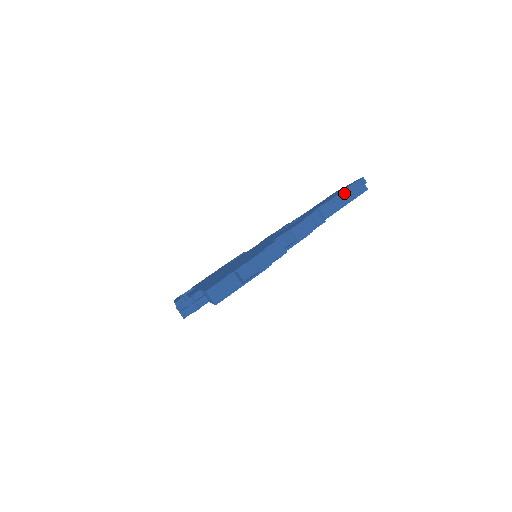
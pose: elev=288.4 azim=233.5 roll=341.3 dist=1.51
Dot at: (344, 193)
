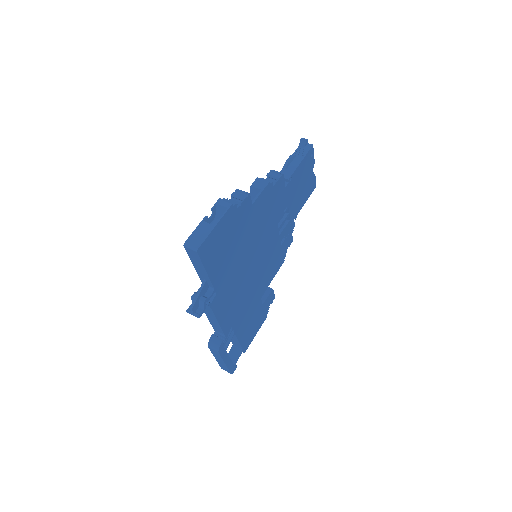
Dot at: (293, 156)
